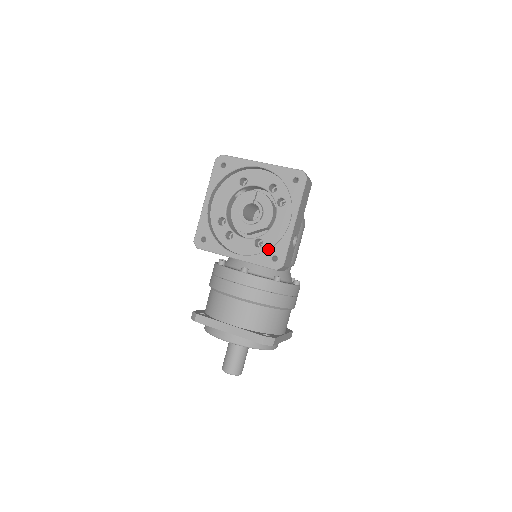
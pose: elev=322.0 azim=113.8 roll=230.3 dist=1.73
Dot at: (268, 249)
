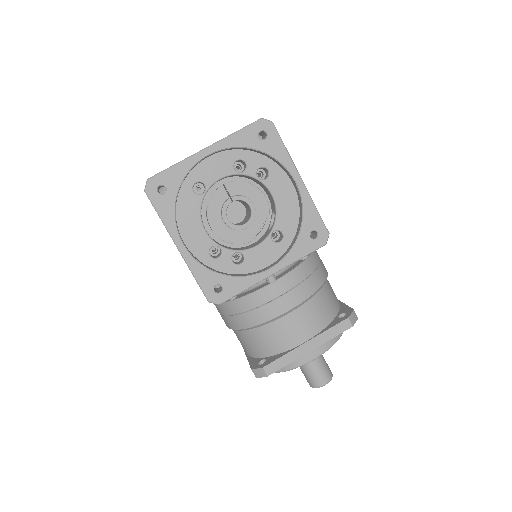
Dot at: (299, 232)
